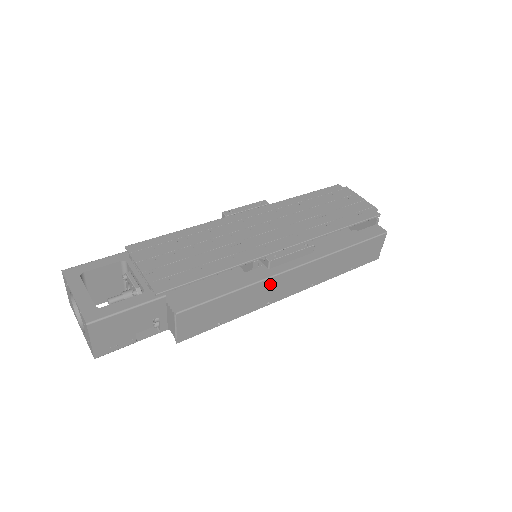
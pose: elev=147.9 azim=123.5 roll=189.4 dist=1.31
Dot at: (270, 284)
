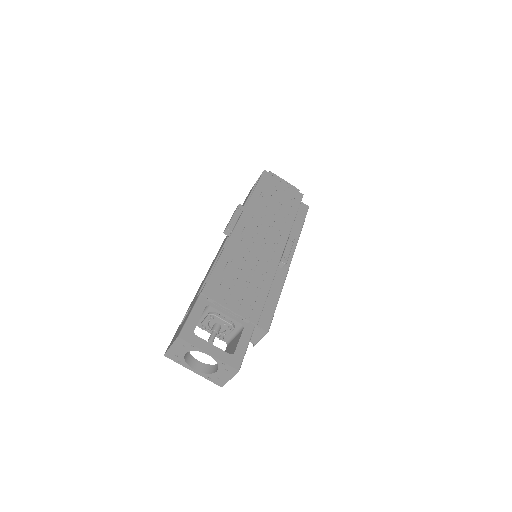
Dot at: occluded
